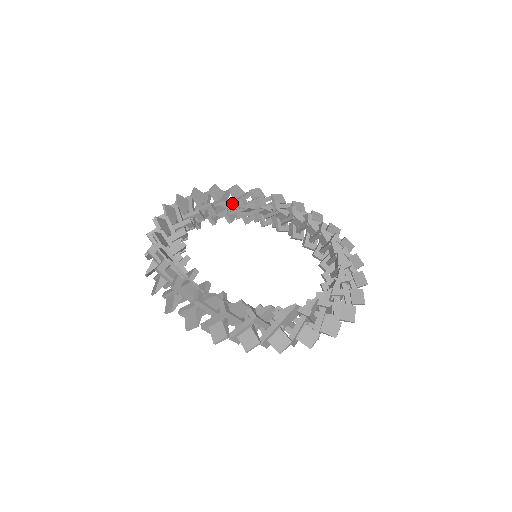
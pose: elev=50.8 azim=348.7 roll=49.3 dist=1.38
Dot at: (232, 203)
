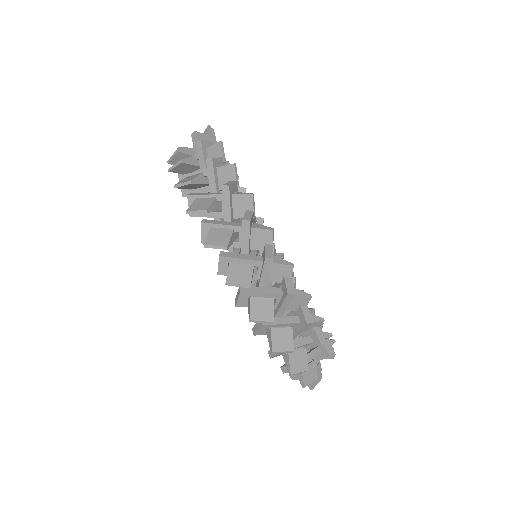
Dot at: occluded
